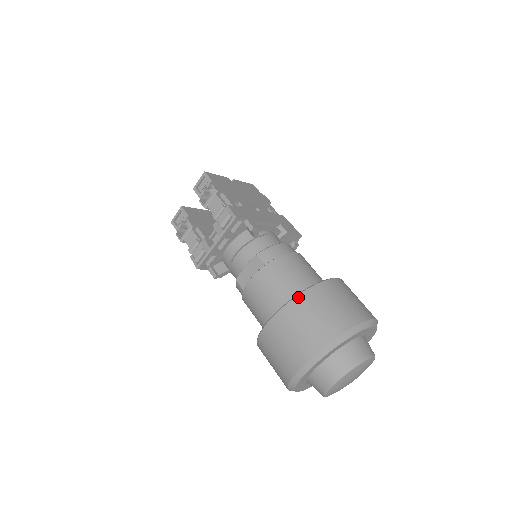
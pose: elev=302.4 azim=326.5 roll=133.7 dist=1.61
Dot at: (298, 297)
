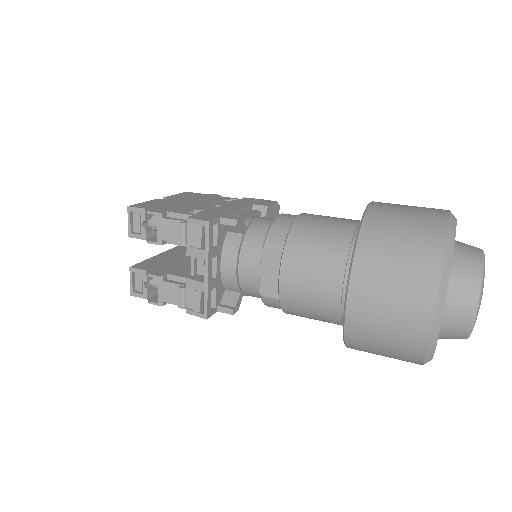
Dot at: (358, 249)
